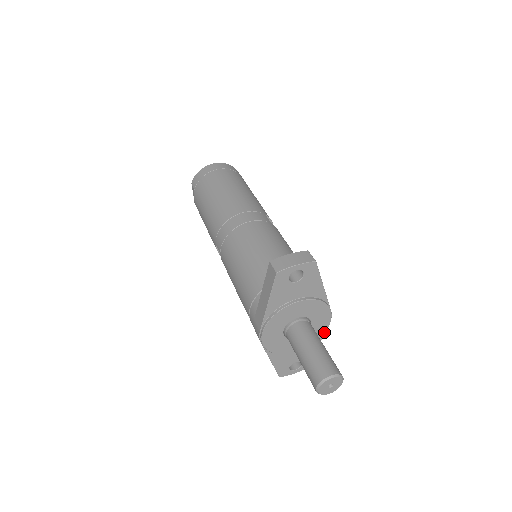
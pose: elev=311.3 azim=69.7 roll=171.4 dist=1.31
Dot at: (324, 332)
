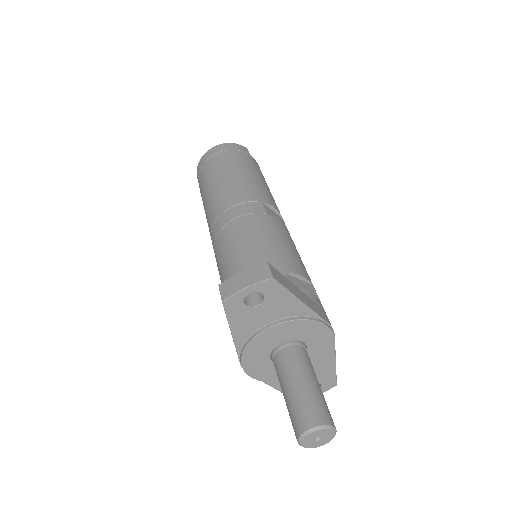
Dot at: (332, 350)
